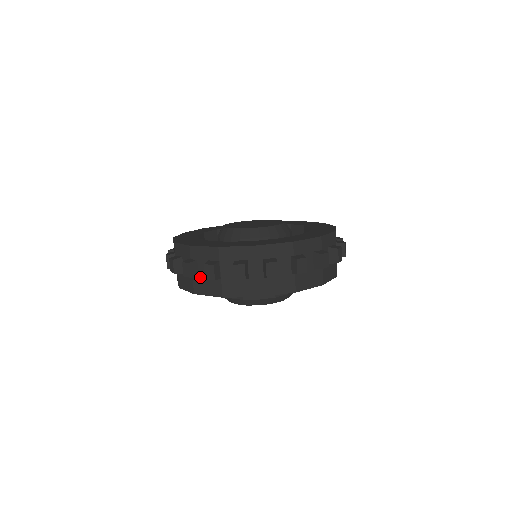
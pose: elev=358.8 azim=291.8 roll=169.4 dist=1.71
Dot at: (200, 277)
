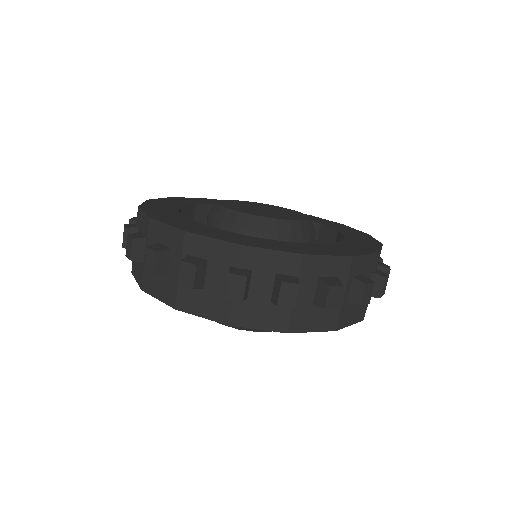
Dot at: (250, 299)
